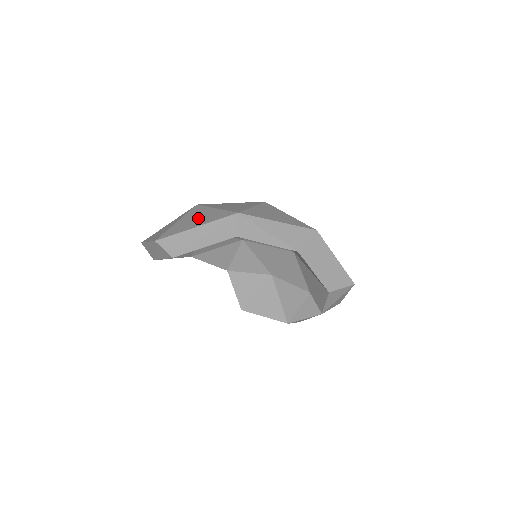
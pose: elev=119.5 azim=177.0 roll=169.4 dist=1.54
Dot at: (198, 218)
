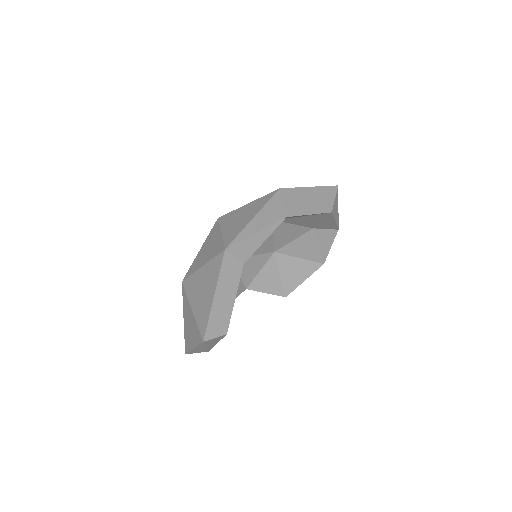
Dot at: (203, 289)
